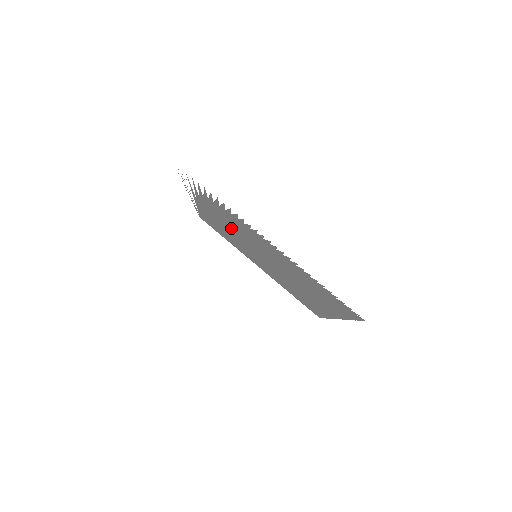
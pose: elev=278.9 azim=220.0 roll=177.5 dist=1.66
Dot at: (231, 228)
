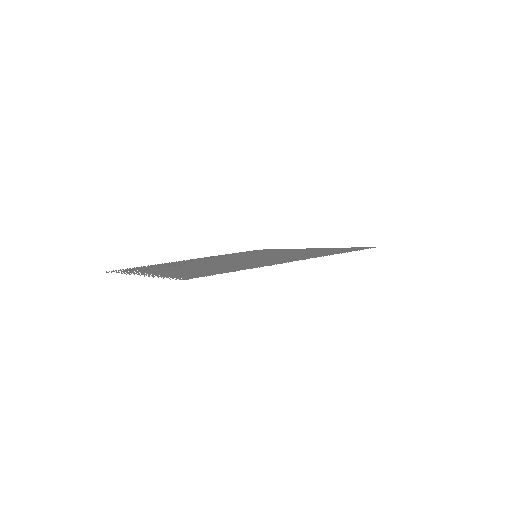
Dot at: occluded
